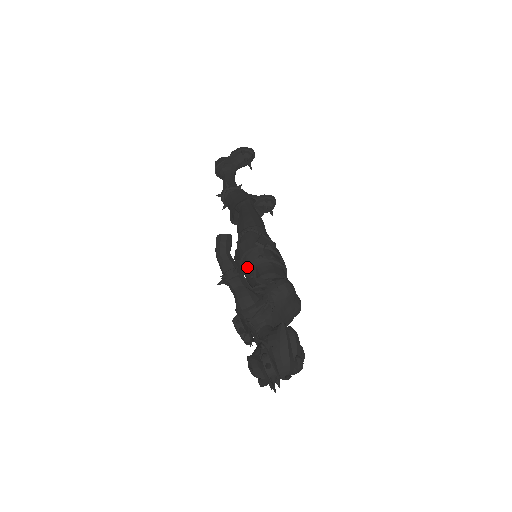
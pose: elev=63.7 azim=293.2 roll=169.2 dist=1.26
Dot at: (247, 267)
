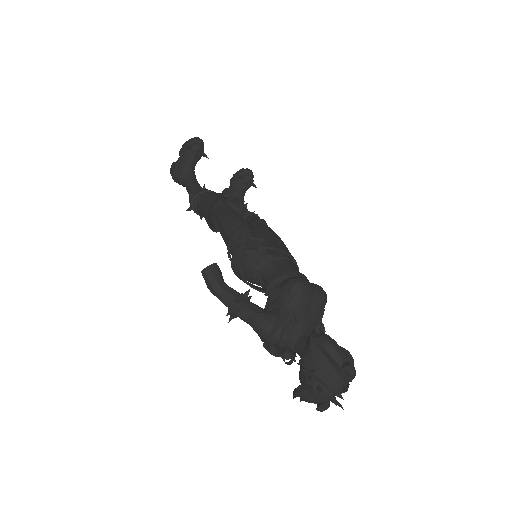
Dot at: (251, 278)
